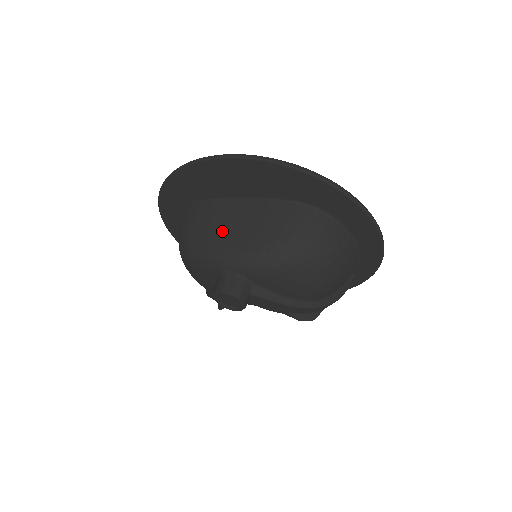
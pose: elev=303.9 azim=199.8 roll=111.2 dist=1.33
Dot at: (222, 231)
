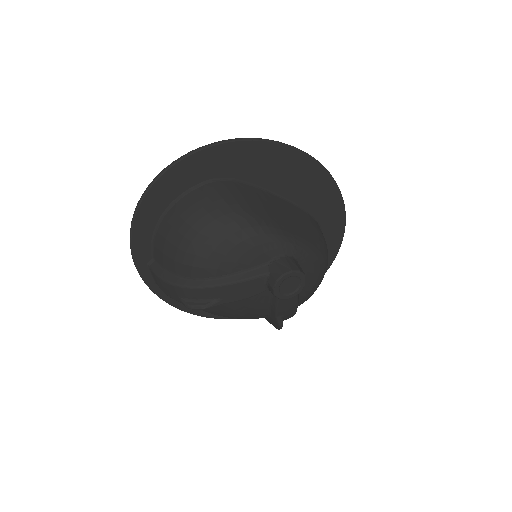
Dot at: (279, 217)
